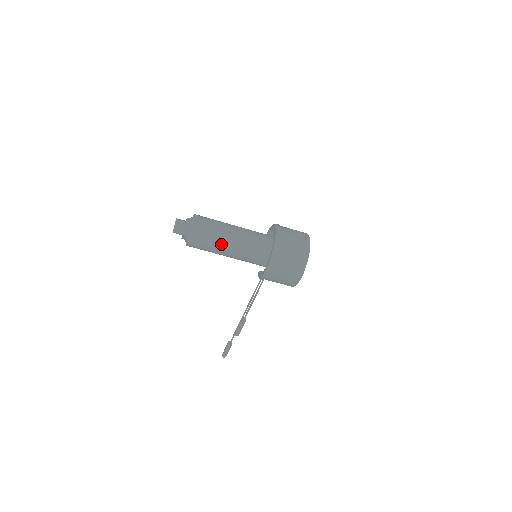
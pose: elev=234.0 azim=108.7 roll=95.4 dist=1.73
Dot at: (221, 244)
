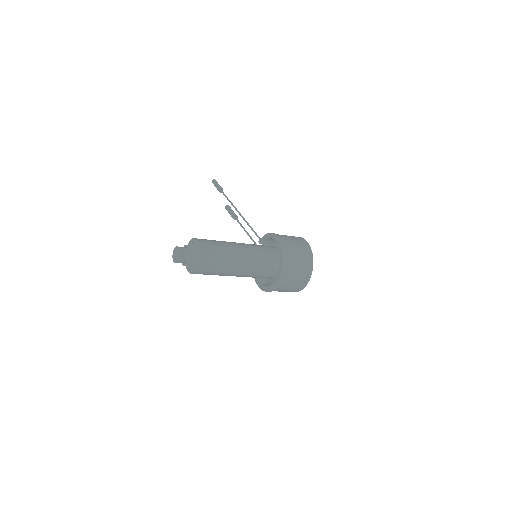
Dot at: occluded
